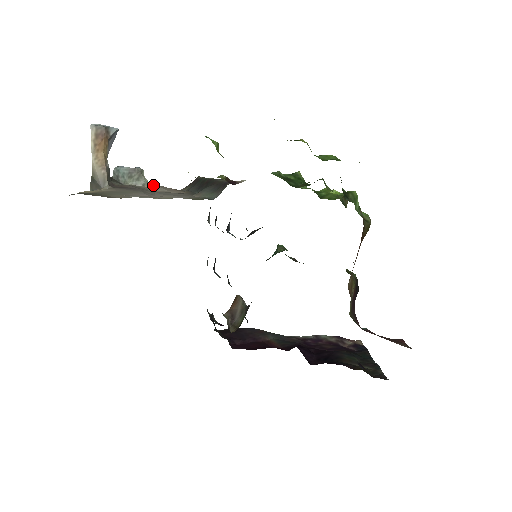
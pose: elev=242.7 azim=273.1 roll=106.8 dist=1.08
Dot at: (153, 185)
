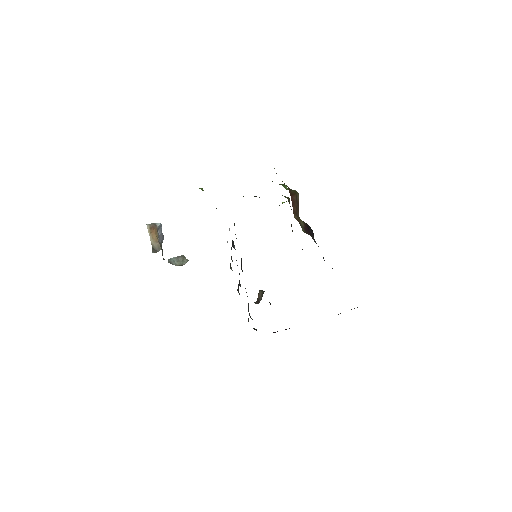
Dot at: occluded
